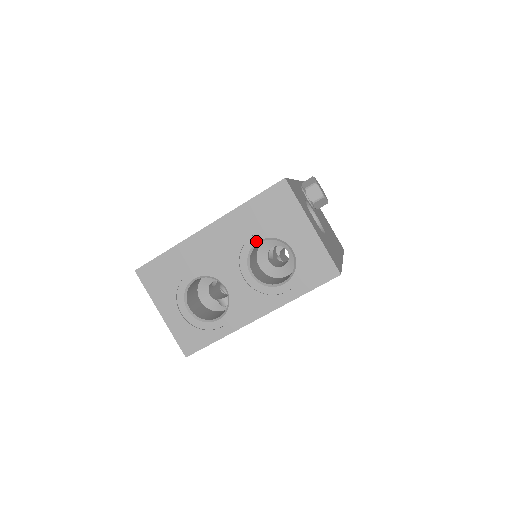
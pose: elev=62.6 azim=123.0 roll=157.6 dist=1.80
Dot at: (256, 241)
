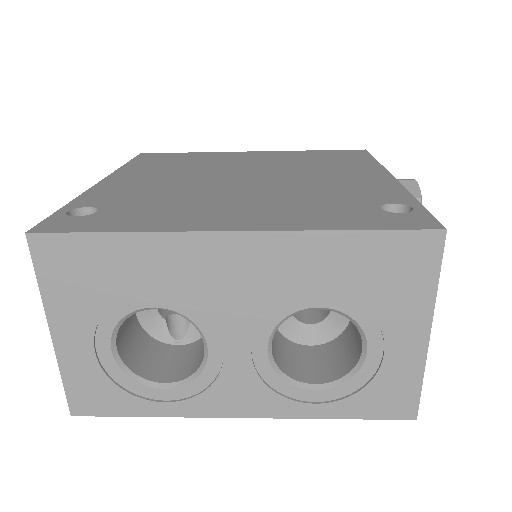
Dot at: (313, 305)
